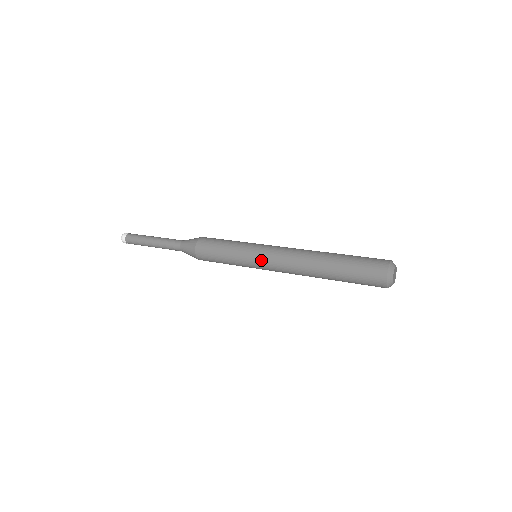
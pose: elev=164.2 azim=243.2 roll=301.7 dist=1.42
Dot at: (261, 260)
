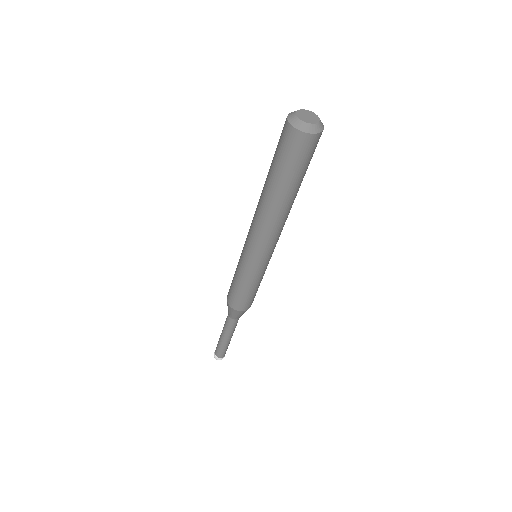
Dot at: (251, 255)
